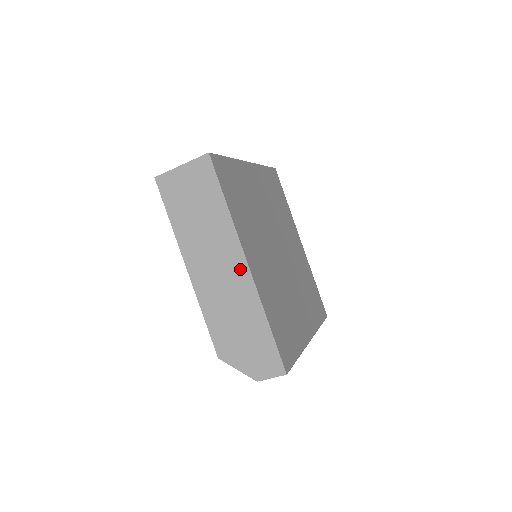
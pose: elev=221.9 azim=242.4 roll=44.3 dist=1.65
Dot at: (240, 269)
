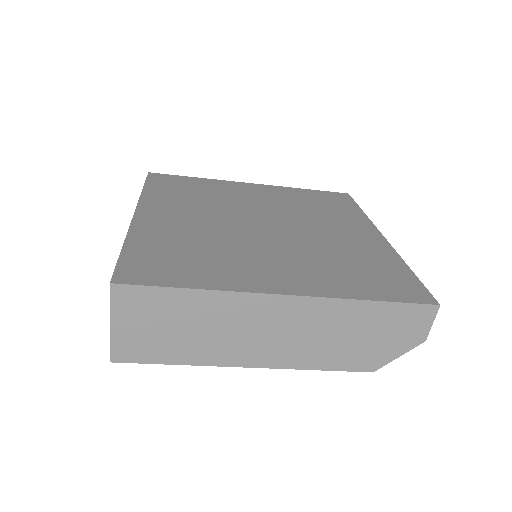
Dot at: (286, 307)
